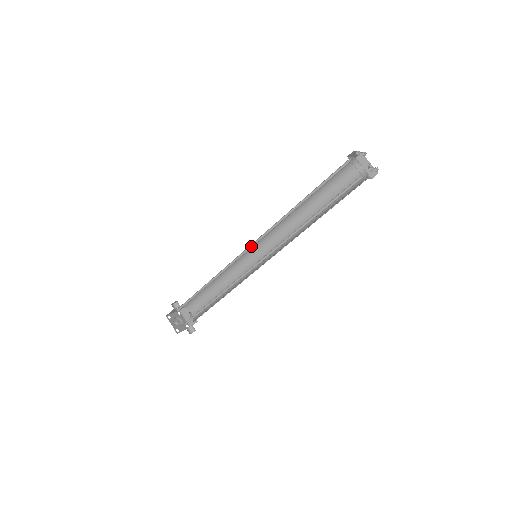
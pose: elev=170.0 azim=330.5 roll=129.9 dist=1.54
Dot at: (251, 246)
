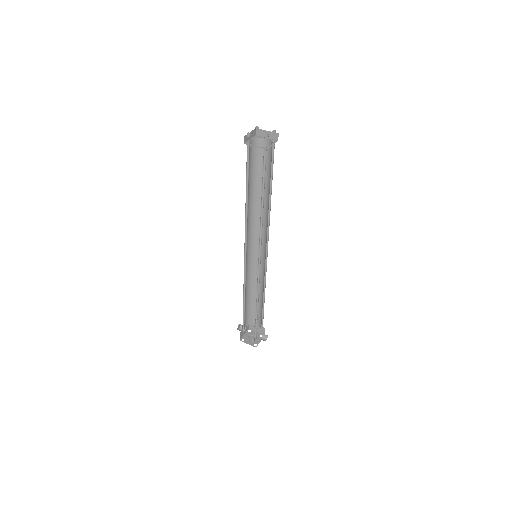
Dot at: (245, 253)
